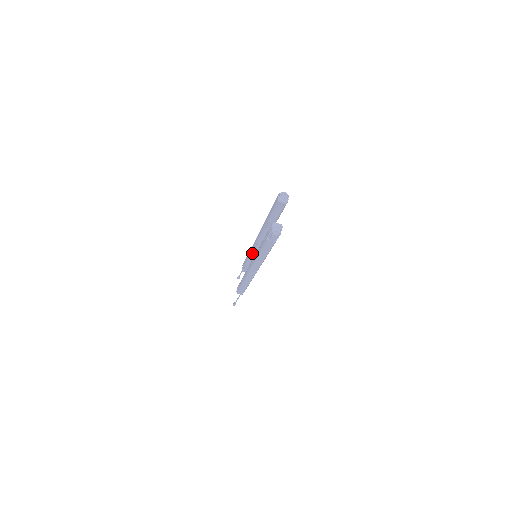
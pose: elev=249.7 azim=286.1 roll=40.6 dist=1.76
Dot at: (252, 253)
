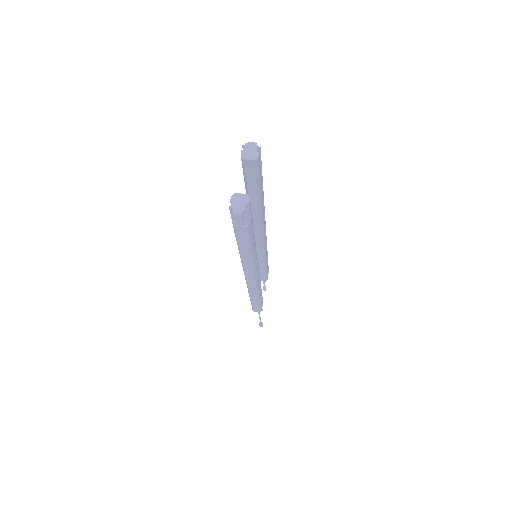
Dot at: occluded
